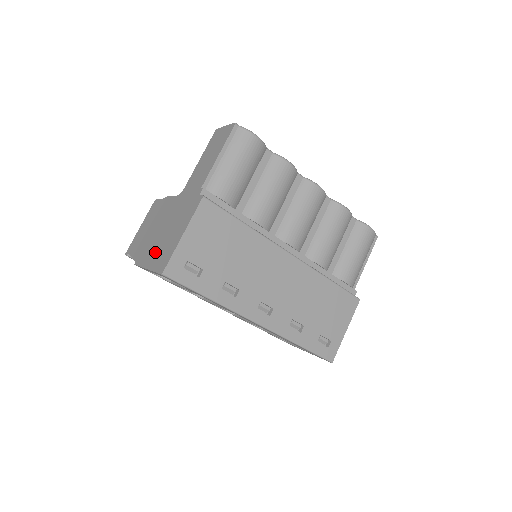
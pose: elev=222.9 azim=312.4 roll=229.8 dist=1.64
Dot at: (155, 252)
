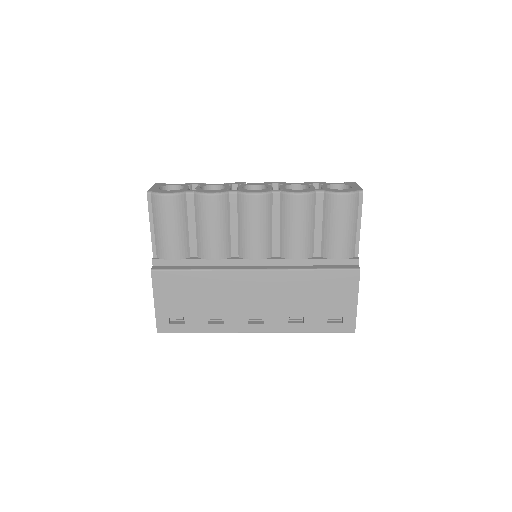
Dot at: occluded
